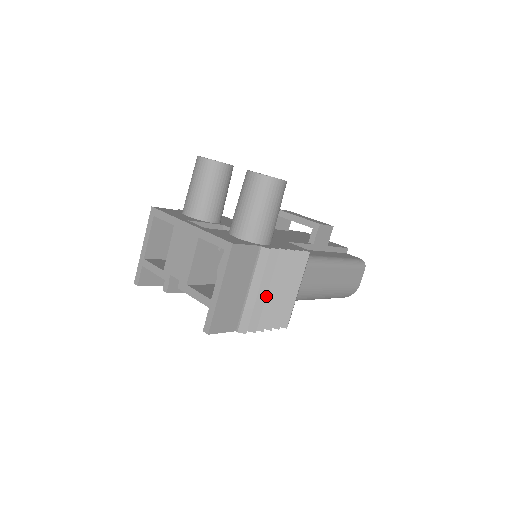
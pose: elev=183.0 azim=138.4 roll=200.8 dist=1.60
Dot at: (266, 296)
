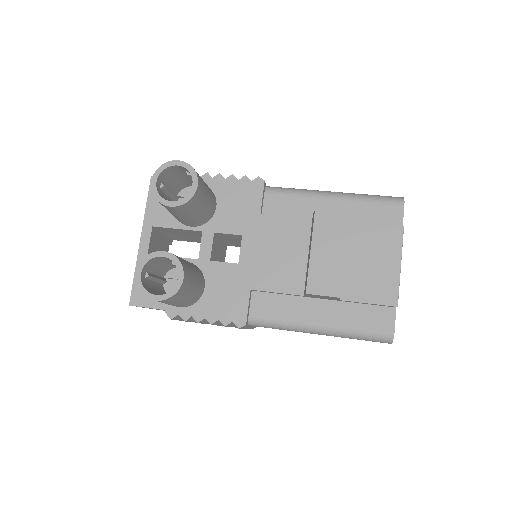
Dot at: occluded
